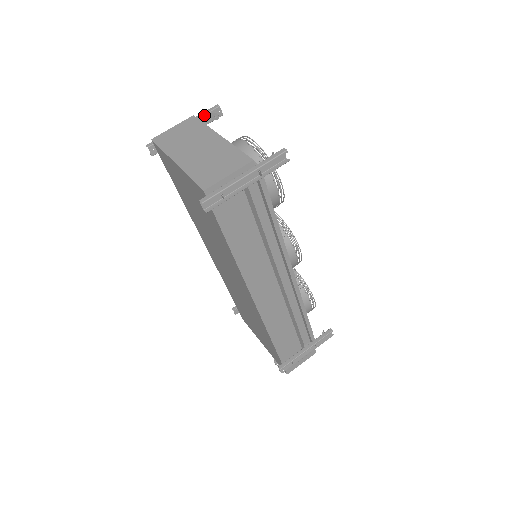
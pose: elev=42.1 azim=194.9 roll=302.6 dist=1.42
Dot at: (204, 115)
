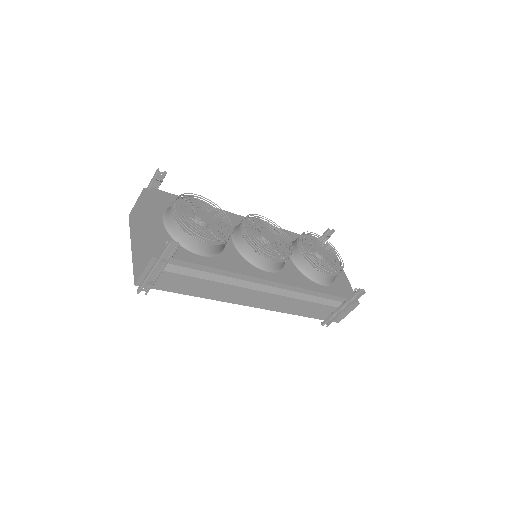
Dot at: (152, 183)
